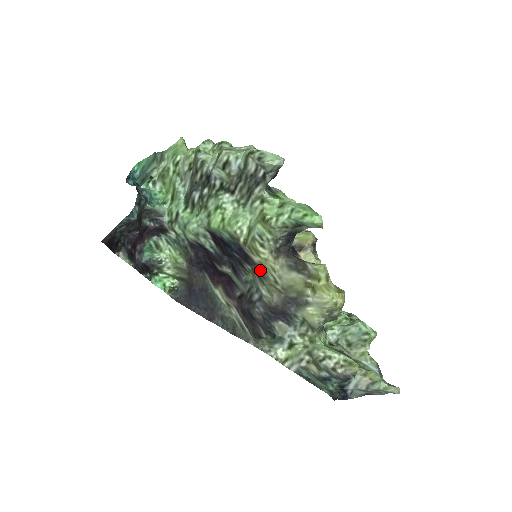
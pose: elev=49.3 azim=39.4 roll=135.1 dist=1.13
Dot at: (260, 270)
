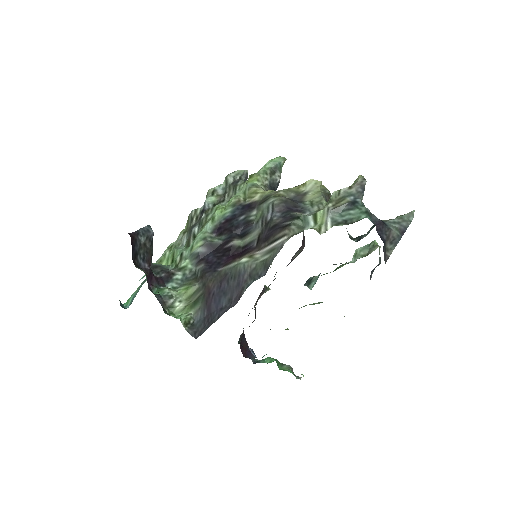
Dot at: (263, 199)
